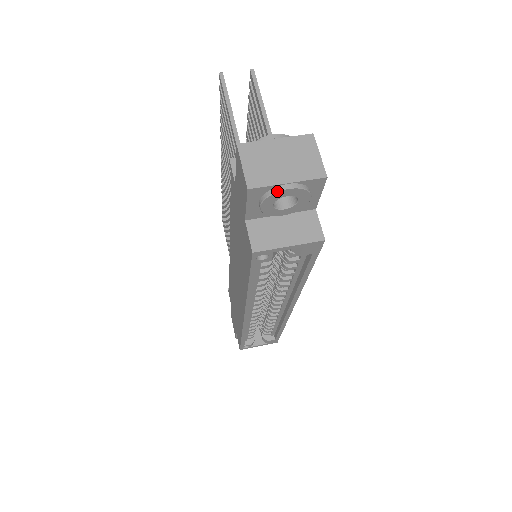
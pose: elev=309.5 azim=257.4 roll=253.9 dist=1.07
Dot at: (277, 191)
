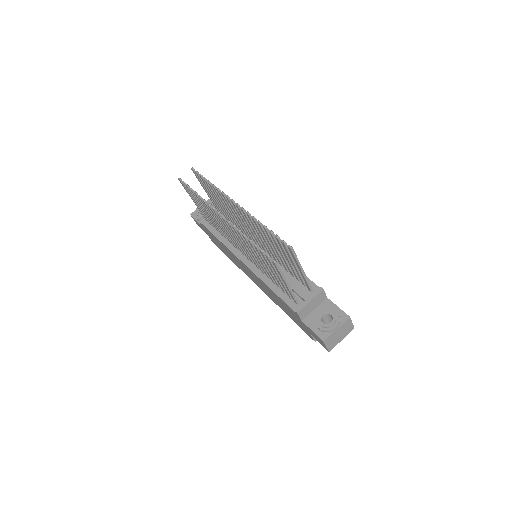
Dot at: (337, 343)
